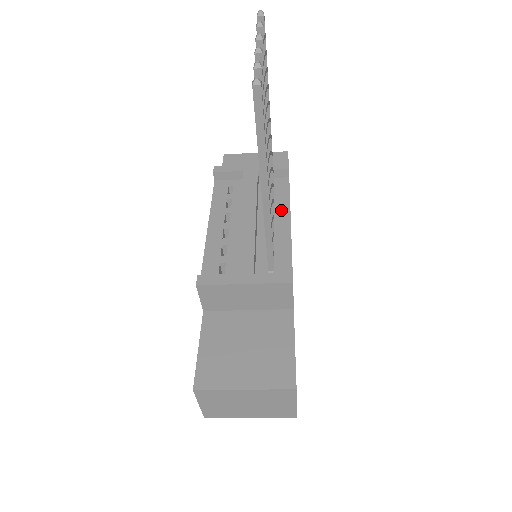
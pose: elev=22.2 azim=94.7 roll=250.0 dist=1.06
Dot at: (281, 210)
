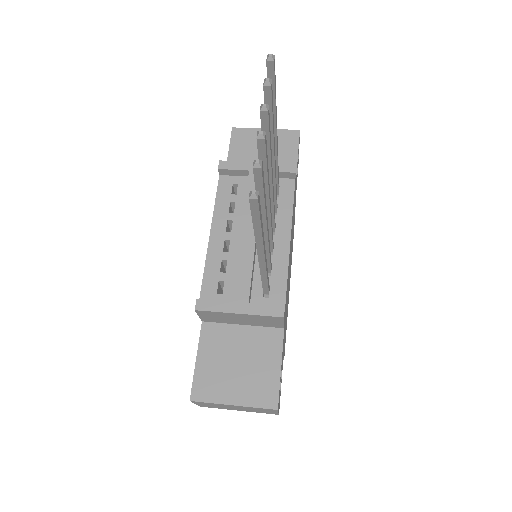
Dot at: (283, 222)
